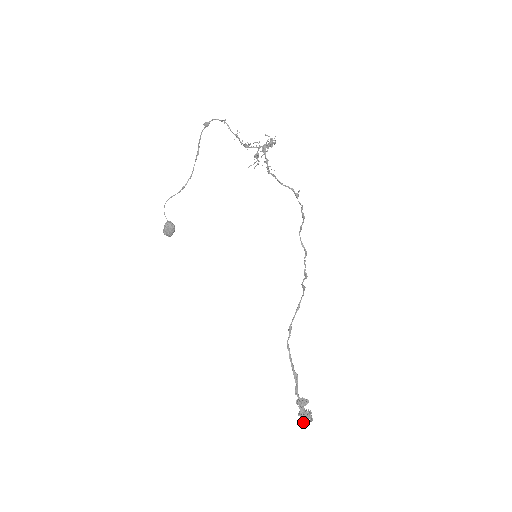
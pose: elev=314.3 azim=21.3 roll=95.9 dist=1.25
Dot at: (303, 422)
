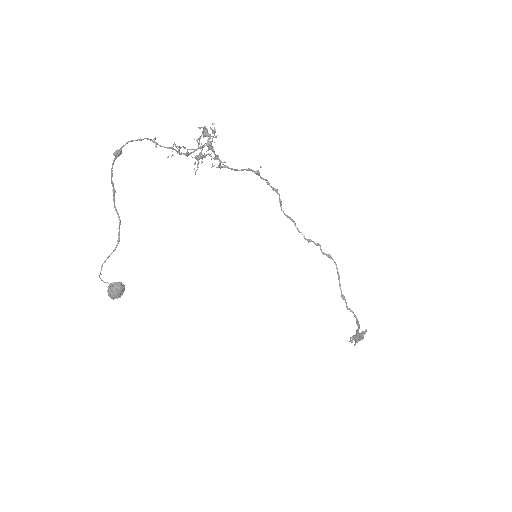
Dot at: occluded
